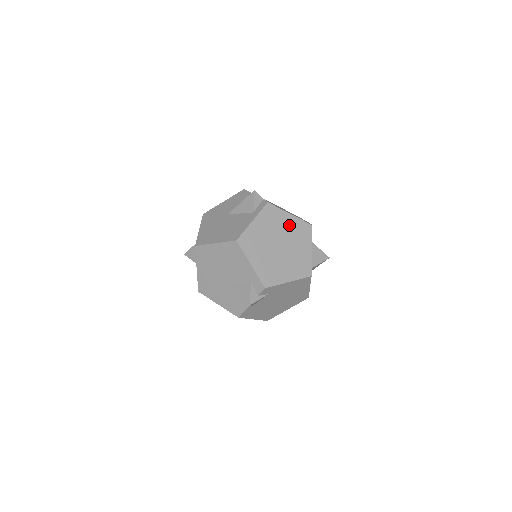
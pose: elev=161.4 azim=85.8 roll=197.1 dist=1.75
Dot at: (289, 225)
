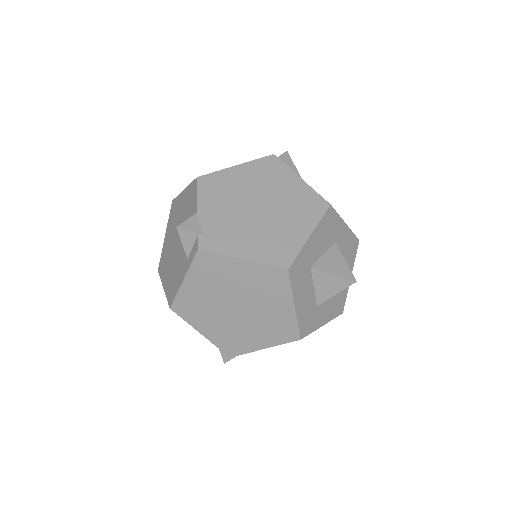
Dot at: (245, 276)
